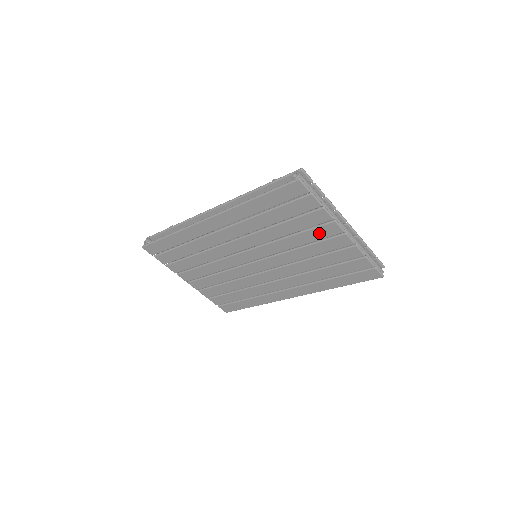
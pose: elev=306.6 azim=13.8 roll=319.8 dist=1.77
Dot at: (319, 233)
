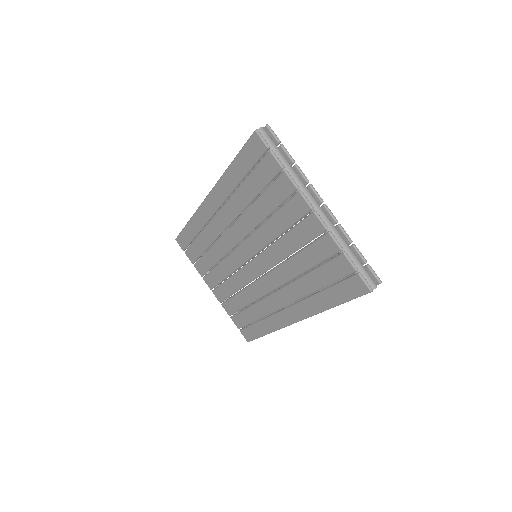
Dot at: (290, 212)
